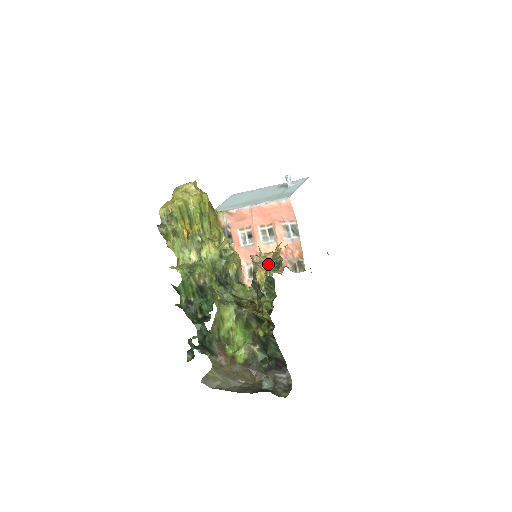
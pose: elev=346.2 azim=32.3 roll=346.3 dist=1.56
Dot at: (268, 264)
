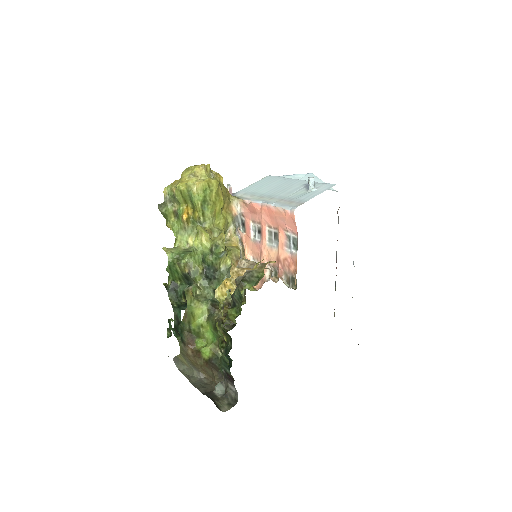
Dot at: (249, 276)
